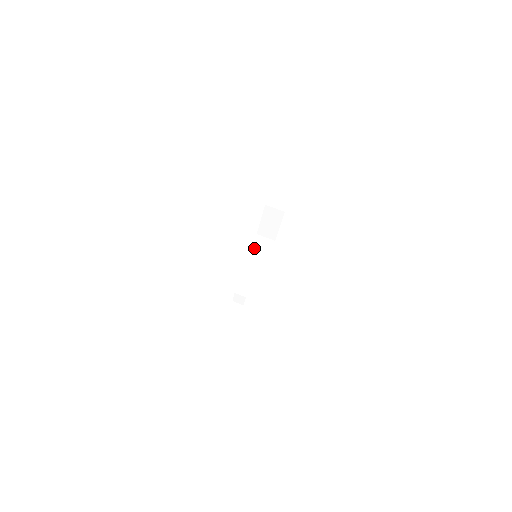
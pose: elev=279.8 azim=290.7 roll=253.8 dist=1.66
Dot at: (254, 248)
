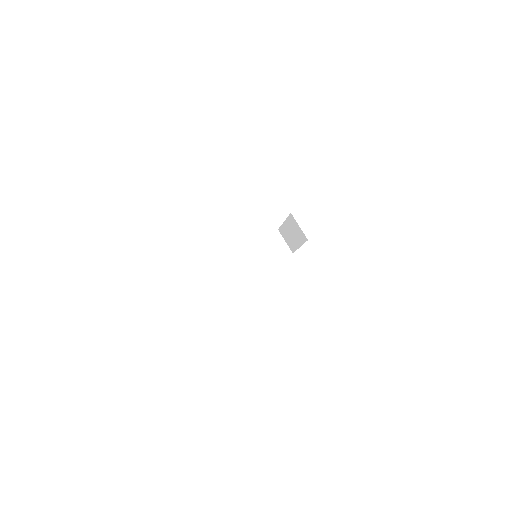
Dot at: (257, 247)
